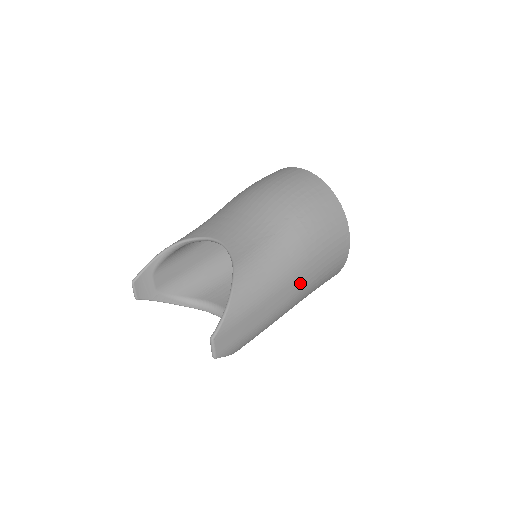
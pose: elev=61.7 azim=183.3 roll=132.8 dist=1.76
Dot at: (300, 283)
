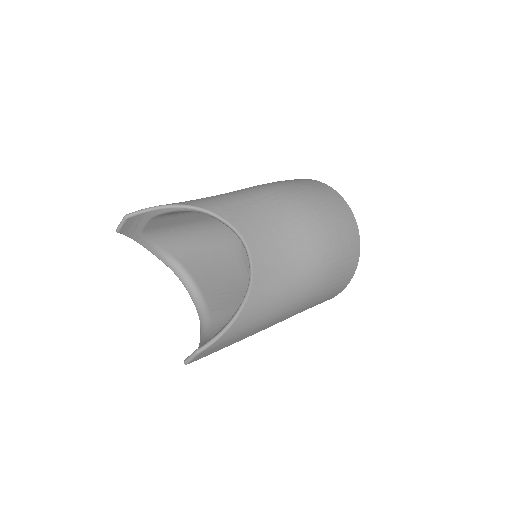
Dot at: (286, 317)
